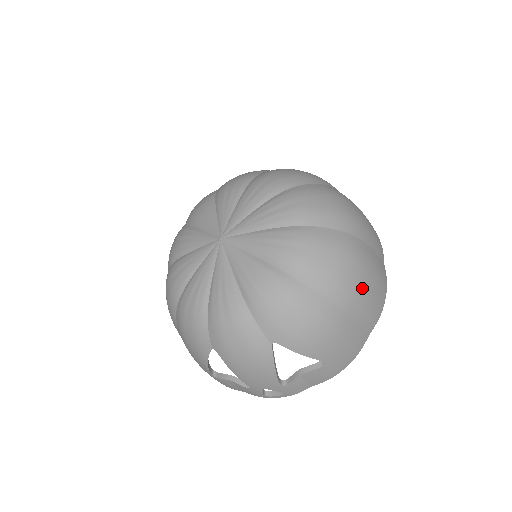
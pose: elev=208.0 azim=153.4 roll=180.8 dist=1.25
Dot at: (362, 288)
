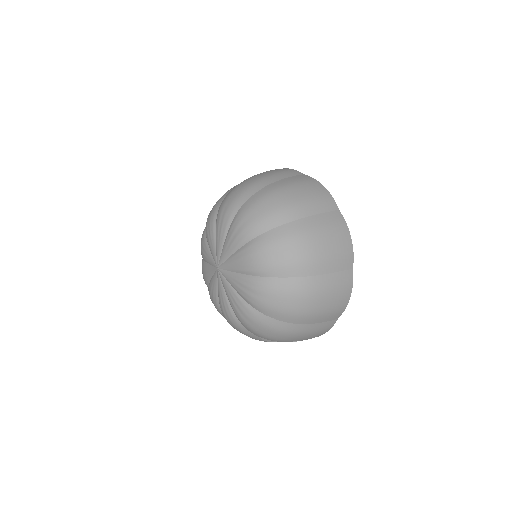
Dot at: (315, 310)
